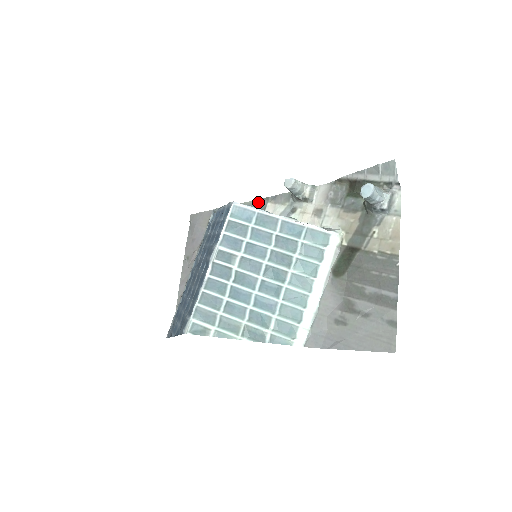
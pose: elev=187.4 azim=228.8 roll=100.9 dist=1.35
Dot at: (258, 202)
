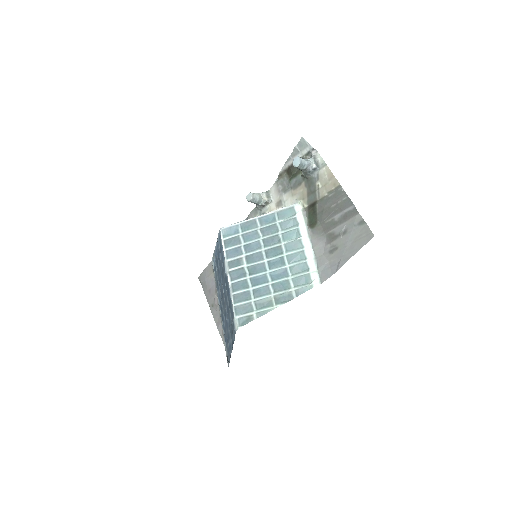
Dot at: occluded
